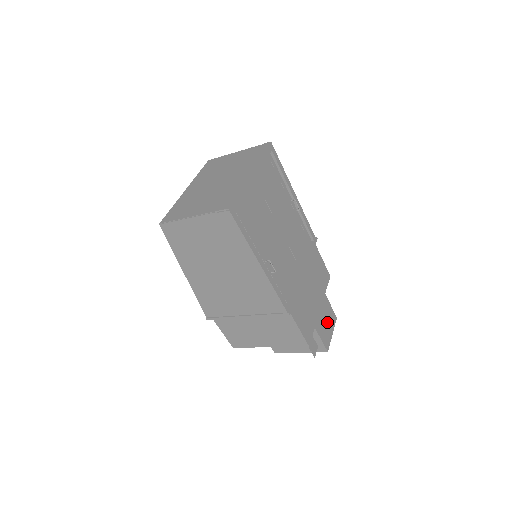
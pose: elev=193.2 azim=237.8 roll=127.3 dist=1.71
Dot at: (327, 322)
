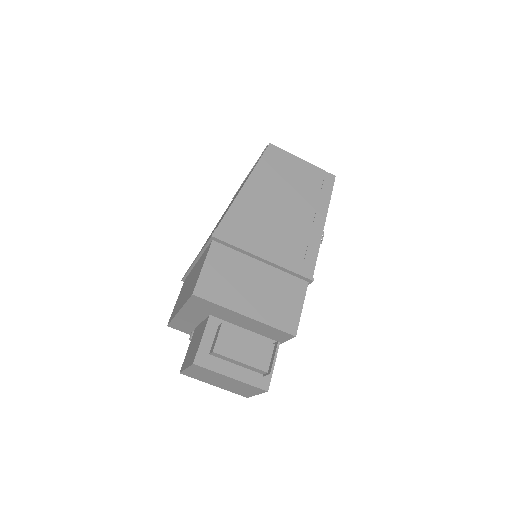
Dot at: occluded
